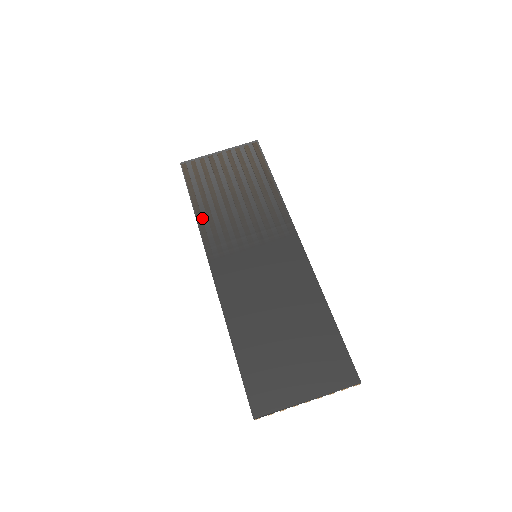
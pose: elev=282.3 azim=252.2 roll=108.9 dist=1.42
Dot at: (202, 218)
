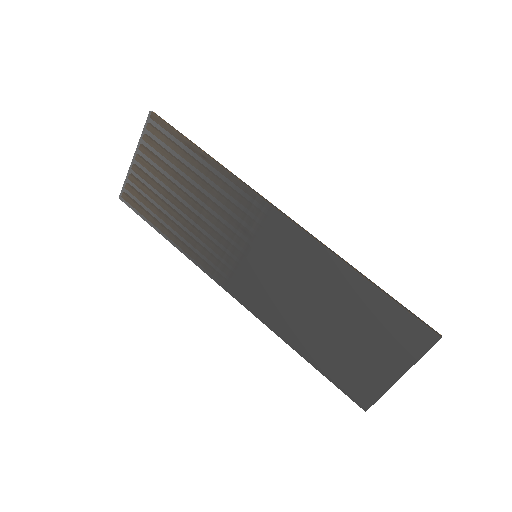
Dot at: (183, 247)
